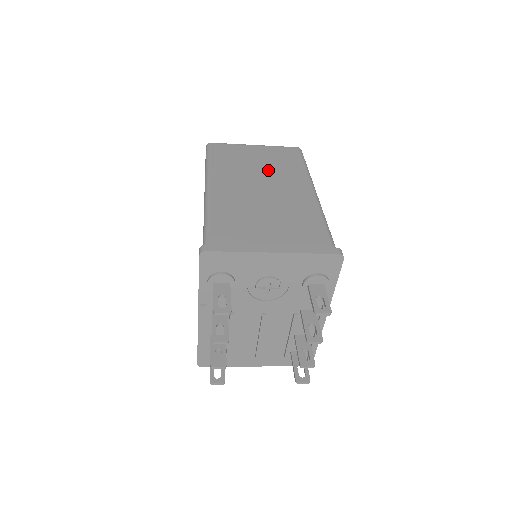
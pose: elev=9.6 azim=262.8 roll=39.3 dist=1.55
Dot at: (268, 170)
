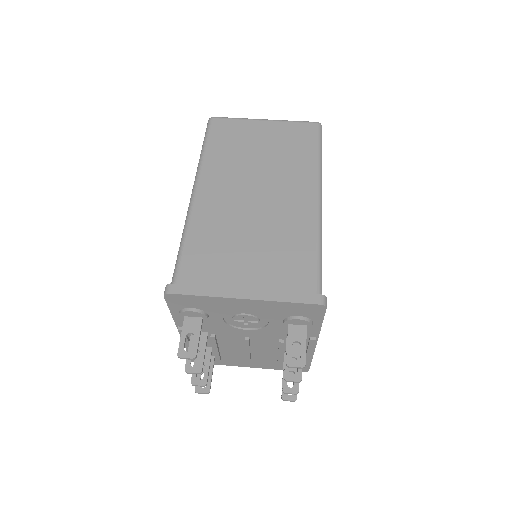
Dot at: (271, 163)
